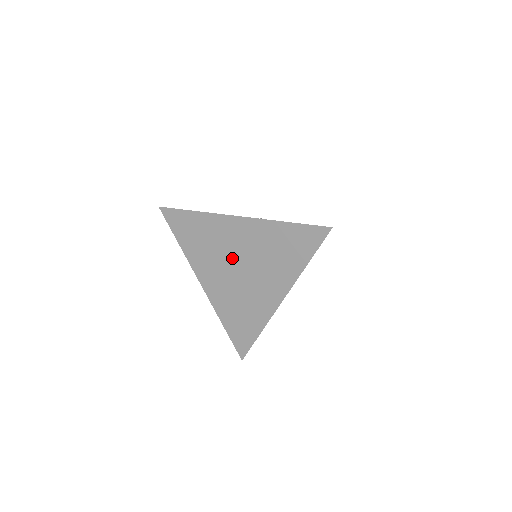
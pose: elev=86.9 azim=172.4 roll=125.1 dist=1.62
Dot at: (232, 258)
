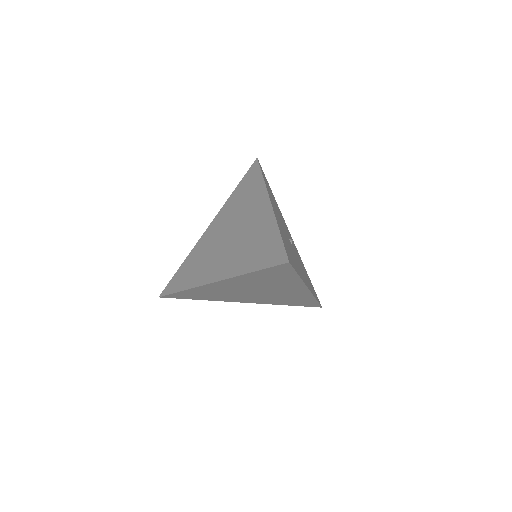
Dot at: (236, 225)
